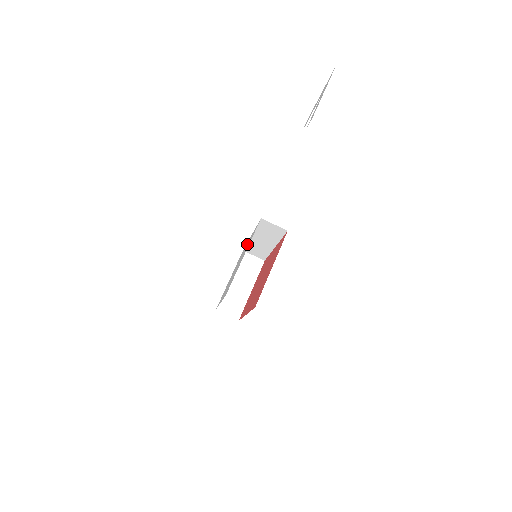
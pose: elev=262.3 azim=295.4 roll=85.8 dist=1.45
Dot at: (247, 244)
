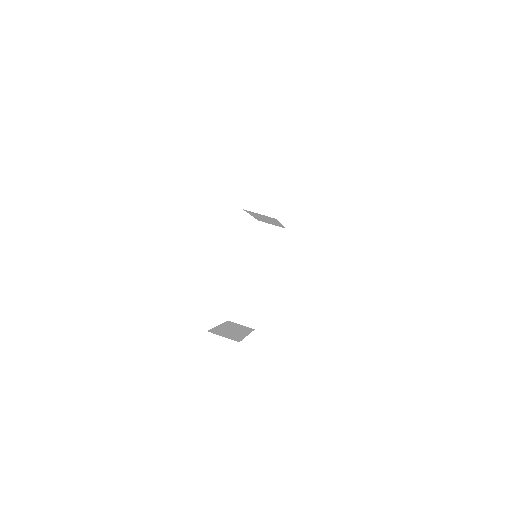
Dot at: occluded
